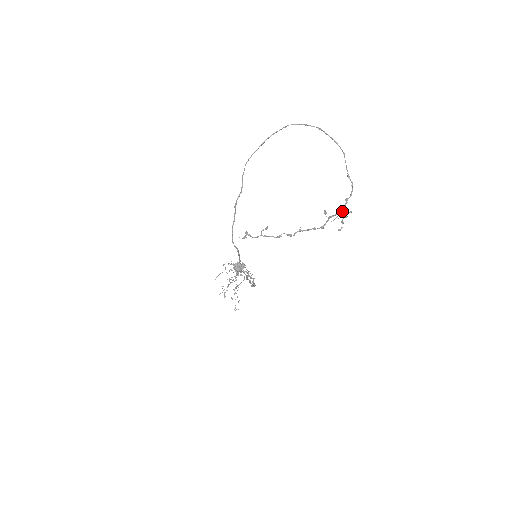
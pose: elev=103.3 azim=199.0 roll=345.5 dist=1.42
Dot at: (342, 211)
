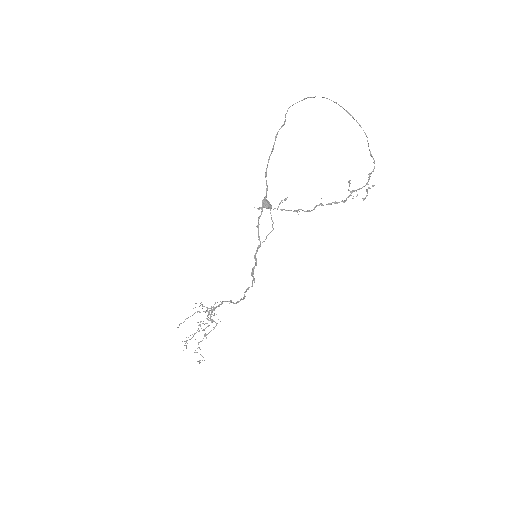
Dot at: (365, 185)
